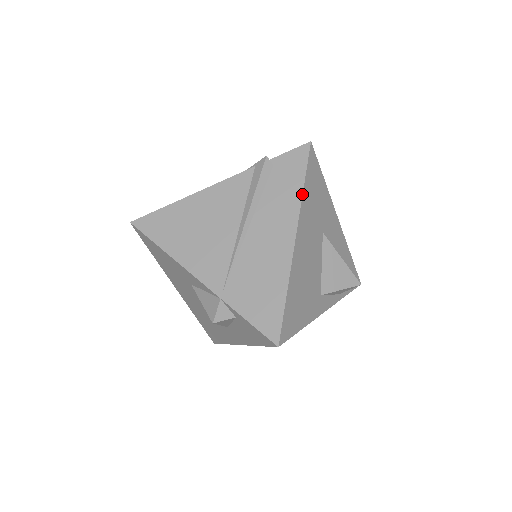
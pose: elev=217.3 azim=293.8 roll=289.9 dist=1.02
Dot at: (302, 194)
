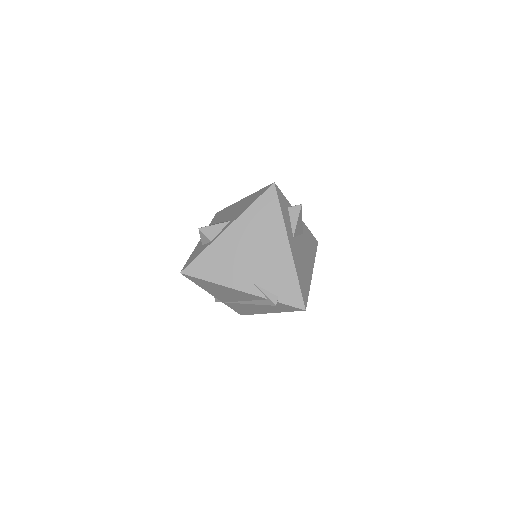
Dot at: occluded
